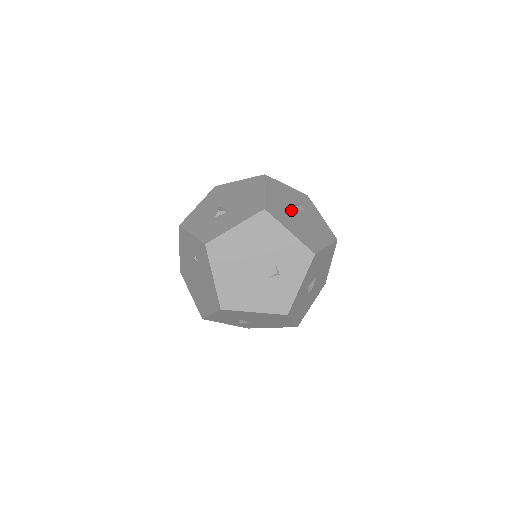
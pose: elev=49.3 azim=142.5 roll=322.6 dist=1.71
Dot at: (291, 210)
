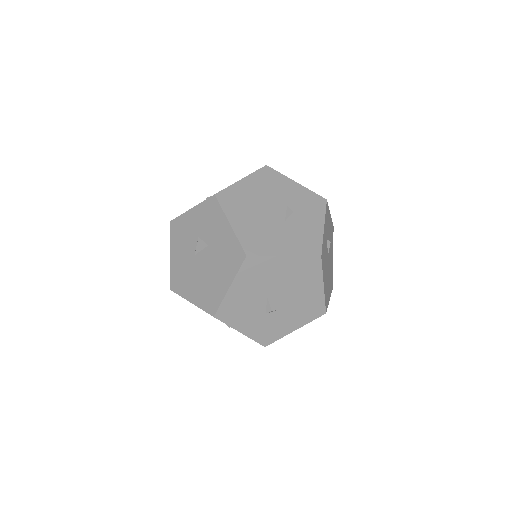
Dot at: occluded
